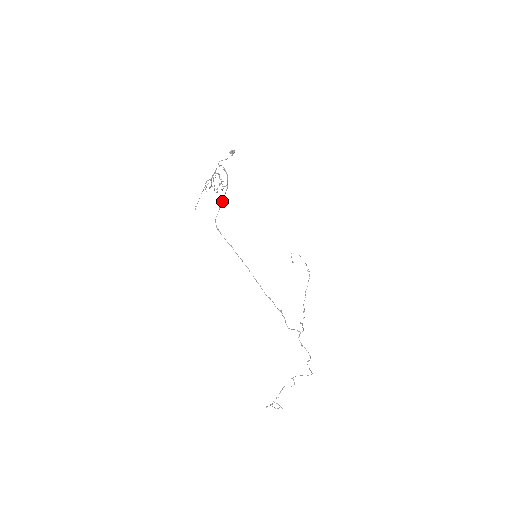
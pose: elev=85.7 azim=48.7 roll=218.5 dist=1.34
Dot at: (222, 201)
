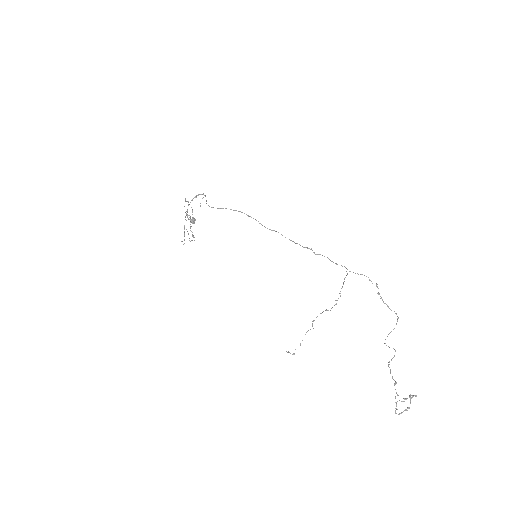
Dot at: (206, 200)
